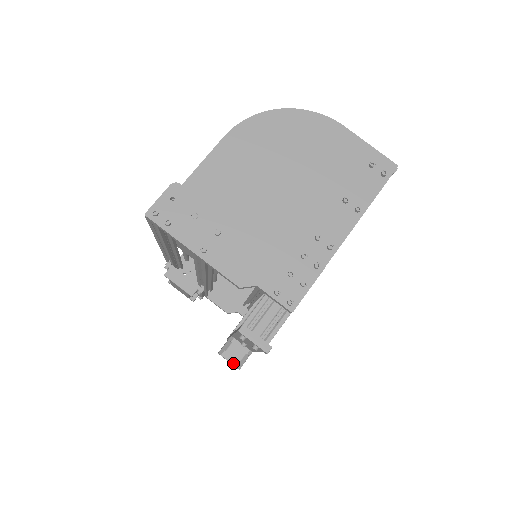
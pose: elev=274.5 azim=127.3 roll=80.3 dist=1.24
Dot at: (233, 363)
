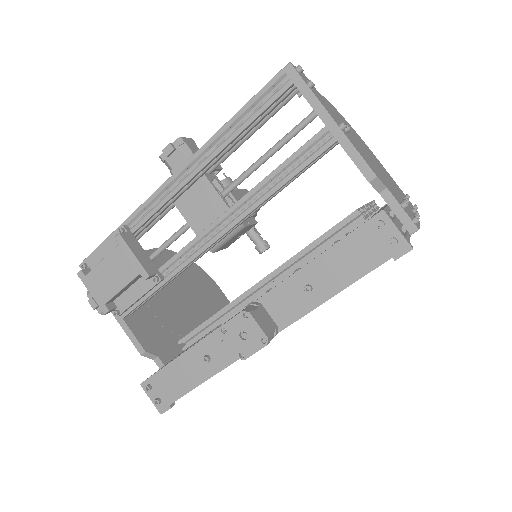
Dot at: (263, 330)
